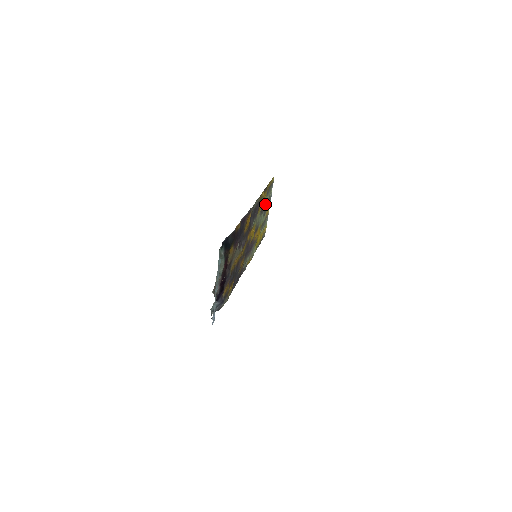
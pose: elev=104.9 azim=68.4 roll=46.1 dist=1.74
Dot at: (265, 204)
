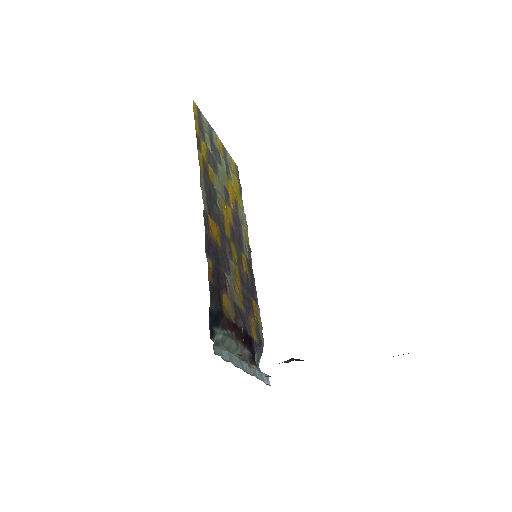
Dot at: (211, 148)
